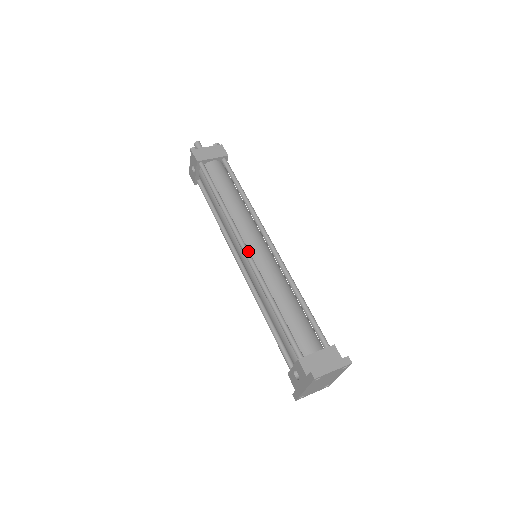
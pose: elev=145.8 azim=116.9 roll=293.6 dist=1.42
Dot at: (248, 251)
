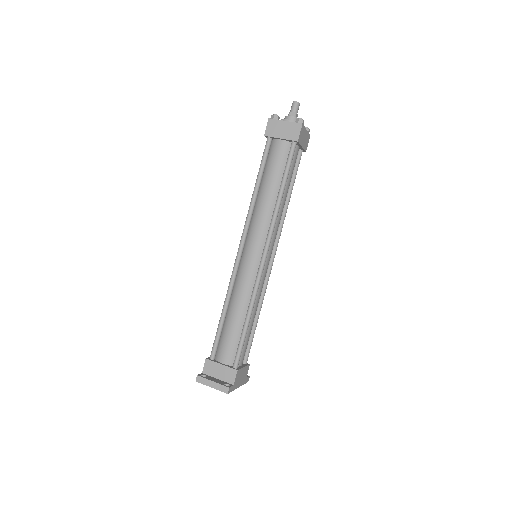
Dot at: (240, 253)
